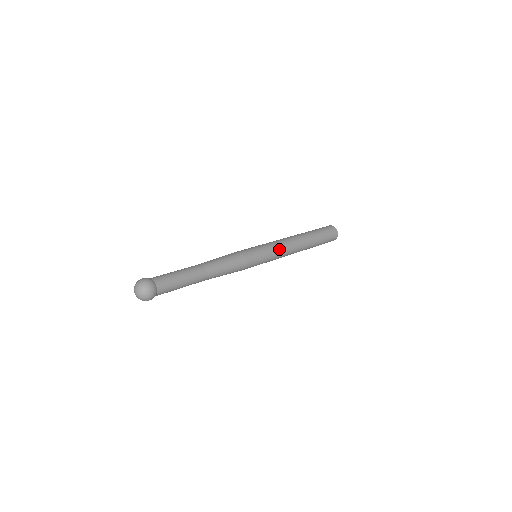
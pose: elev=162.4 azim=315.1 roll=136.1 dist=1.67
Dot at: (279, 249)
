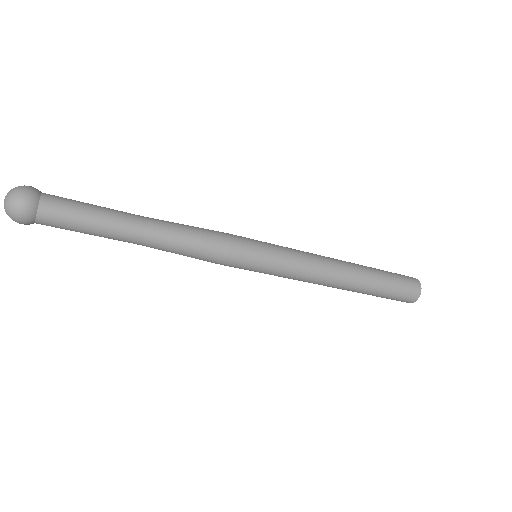
Dot at: (298, 265)
